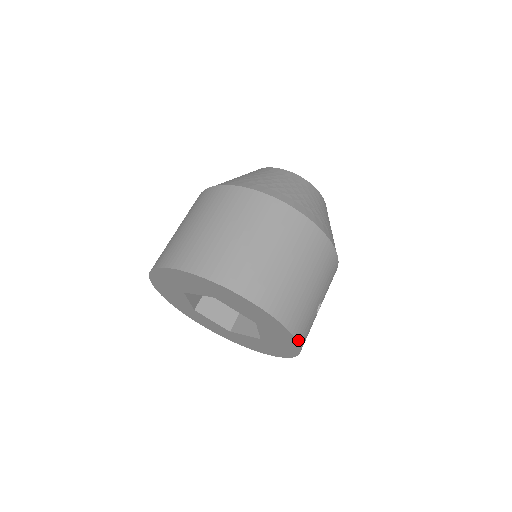
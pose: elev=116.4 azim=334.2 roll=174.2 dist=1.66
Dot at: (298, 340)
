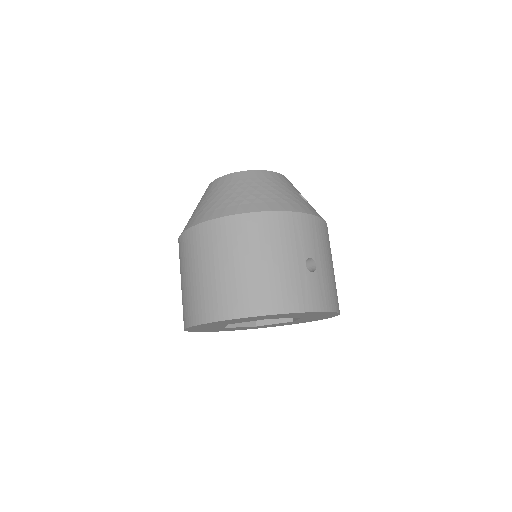
Dot at: (299, 311)
